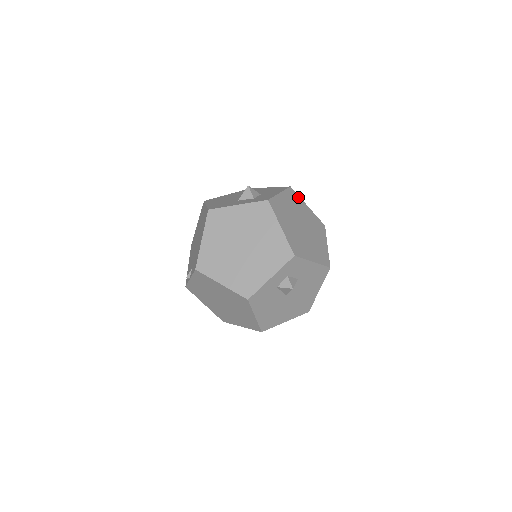
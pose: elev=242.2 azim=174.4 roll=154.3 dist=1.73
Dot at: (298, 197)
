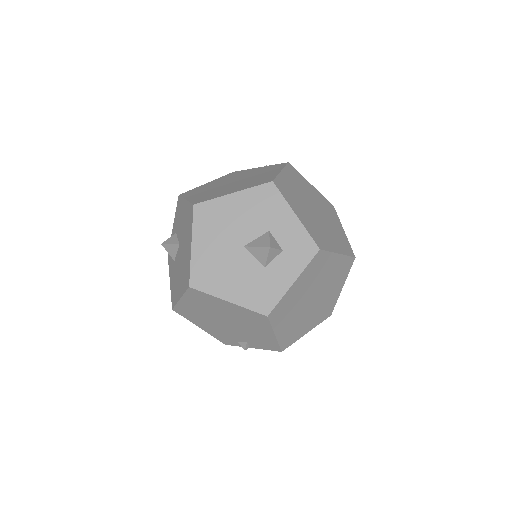
Dot at: (279, 180)
